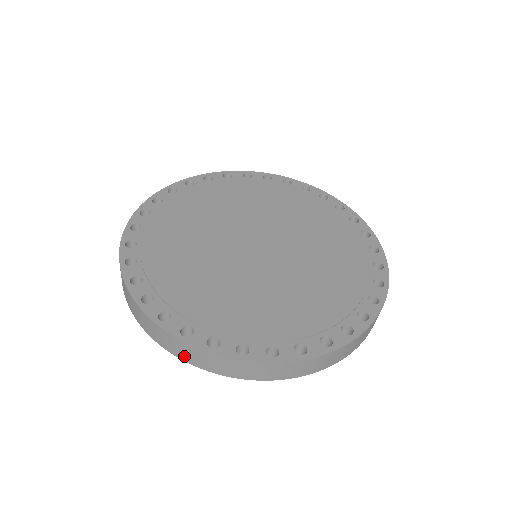
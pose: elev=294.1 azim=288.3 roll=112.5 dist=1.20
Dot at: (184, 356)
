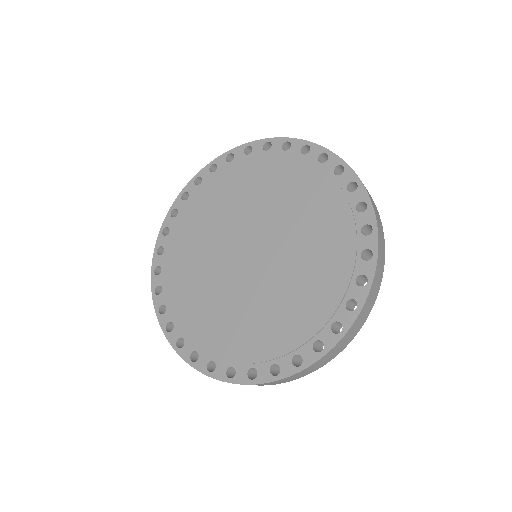
Dot at: occluded
